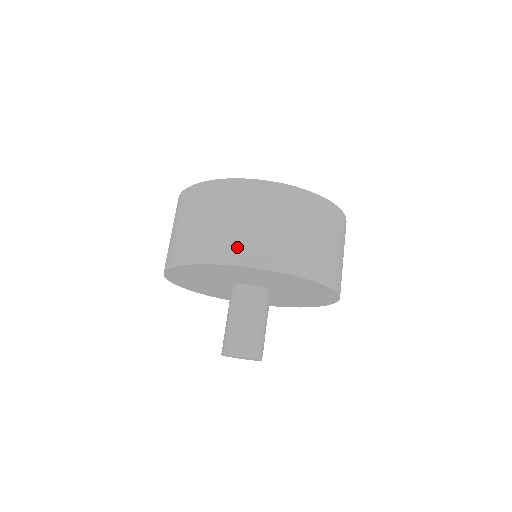
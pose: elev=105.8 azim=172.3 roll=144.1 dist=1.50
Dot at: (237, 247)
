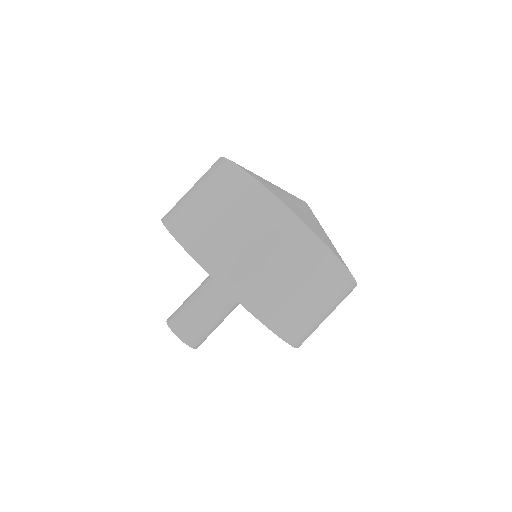
Dot at: (214, 250)
